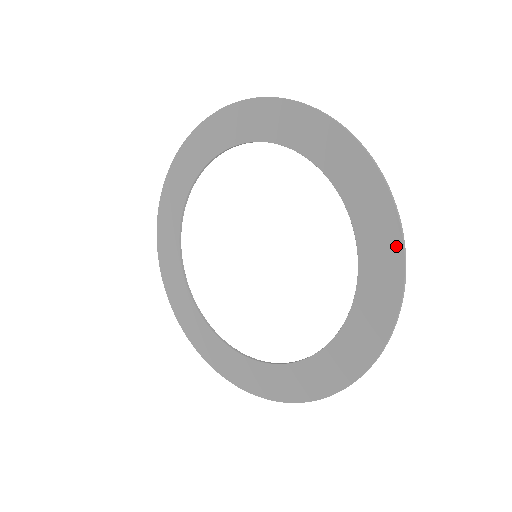
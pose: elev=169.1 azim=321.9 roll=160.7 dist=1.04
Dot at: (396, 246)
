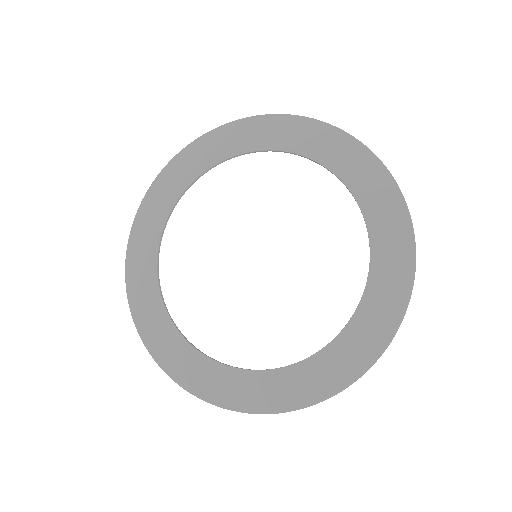
Dot at: (406, 228)
